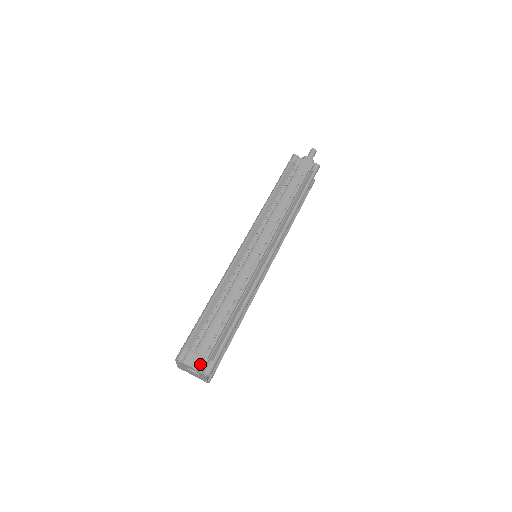
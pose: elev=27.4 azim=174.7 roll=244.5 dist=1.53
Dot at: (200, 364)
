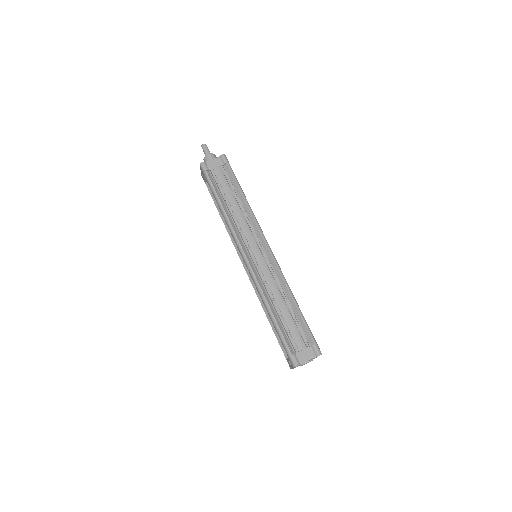
Dot at: (310, 354)
